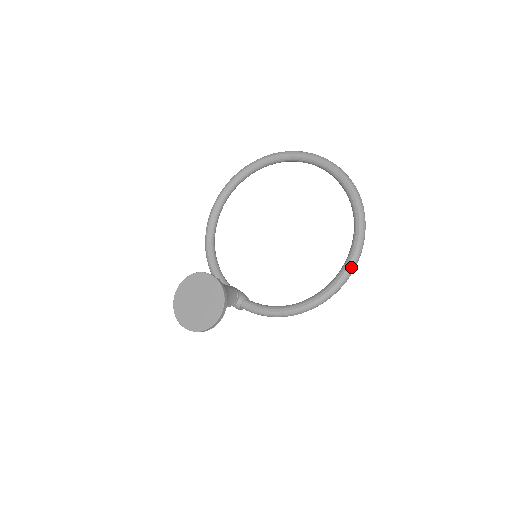
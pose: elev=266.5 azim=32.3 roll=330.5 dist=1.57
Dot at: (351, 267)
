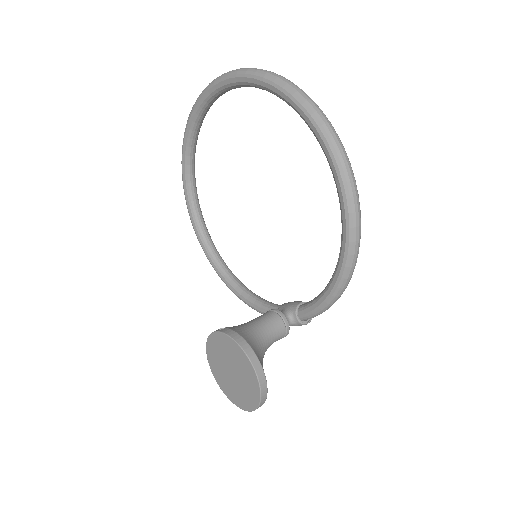
Dot at: (336, 156)
